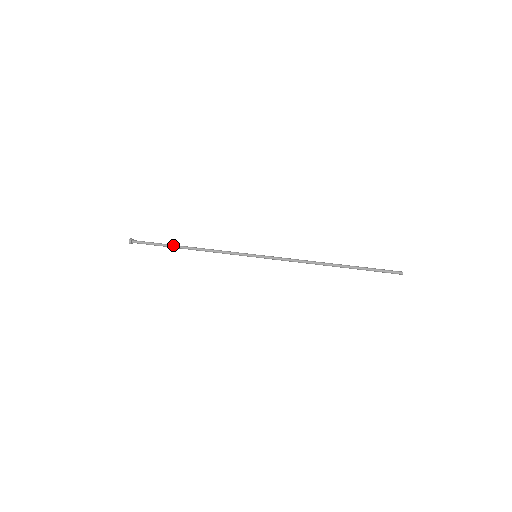
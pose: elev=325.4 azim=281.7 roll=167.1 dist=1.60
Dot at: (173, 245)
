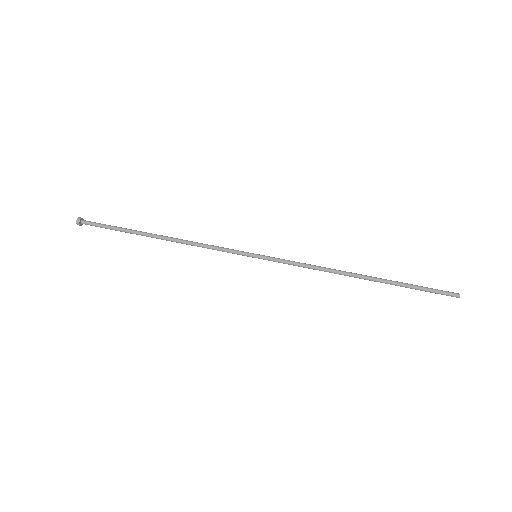
Dot at: (140, 231)
